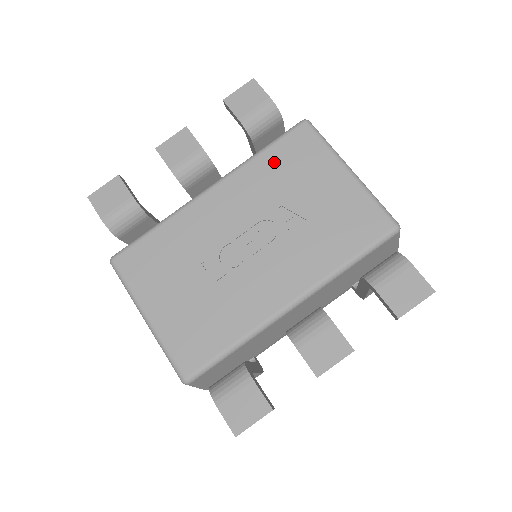
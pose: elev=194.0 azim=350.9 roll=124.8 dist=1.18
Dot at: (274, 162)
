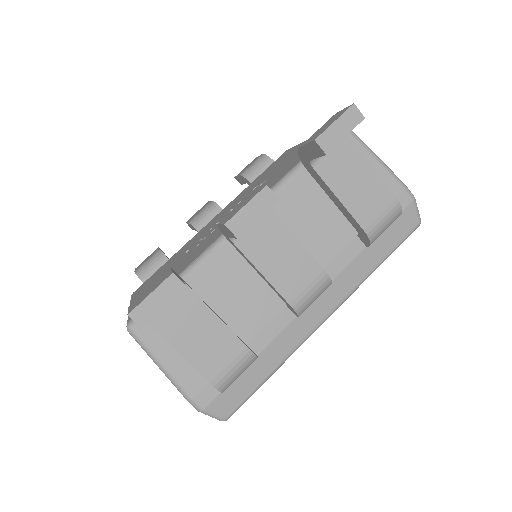
Dot at: (260, 177)
